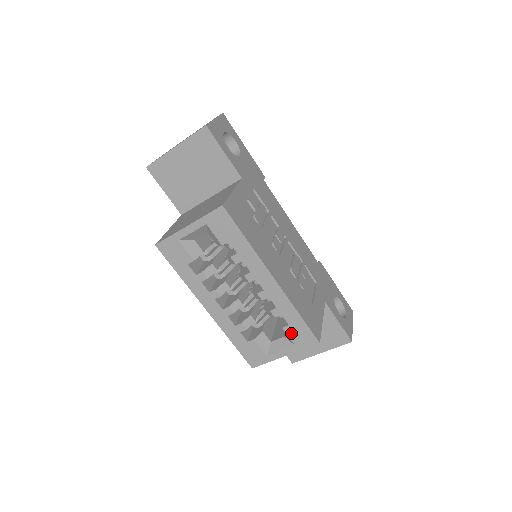
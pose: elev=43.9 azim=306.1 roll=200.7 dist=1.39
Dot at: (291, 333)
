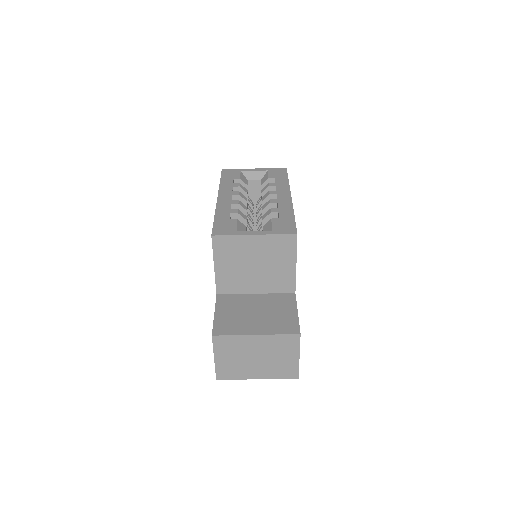
Dot at: (276, 223)
